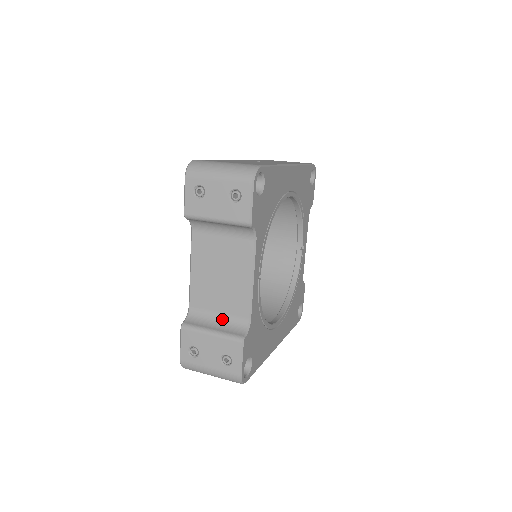
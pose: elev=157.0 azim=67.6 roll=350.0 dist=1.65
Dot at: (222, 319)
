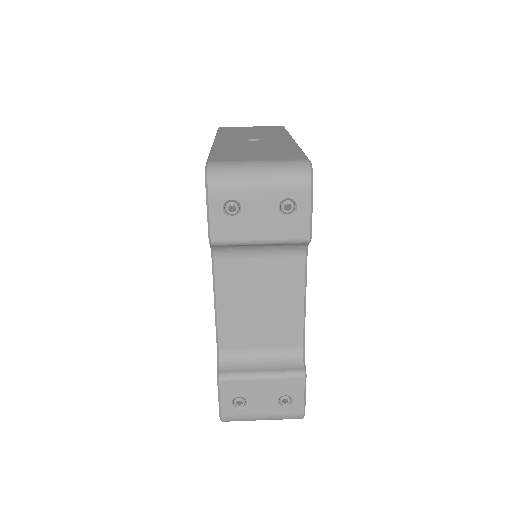
Dot at: (267, 354)
